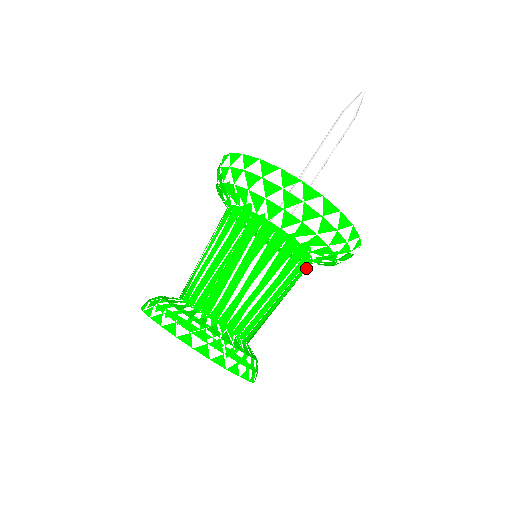
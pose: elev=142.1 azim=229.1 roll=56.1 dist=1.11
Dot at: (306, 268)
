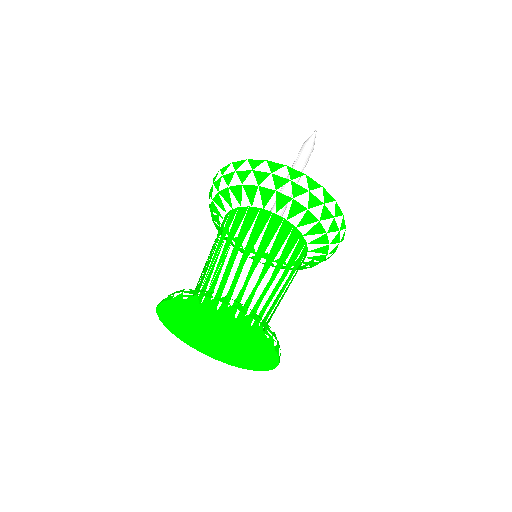
Dot at: (302, 262)
